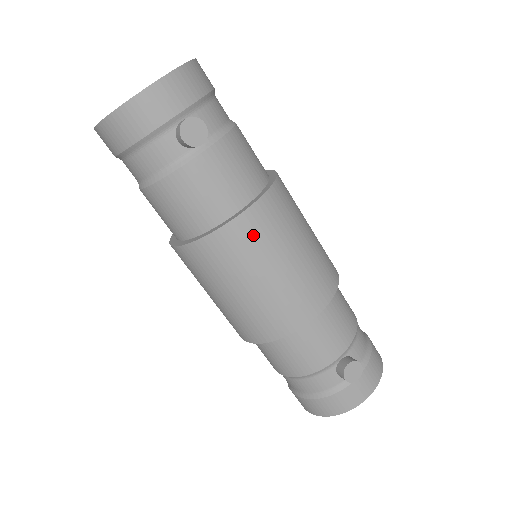
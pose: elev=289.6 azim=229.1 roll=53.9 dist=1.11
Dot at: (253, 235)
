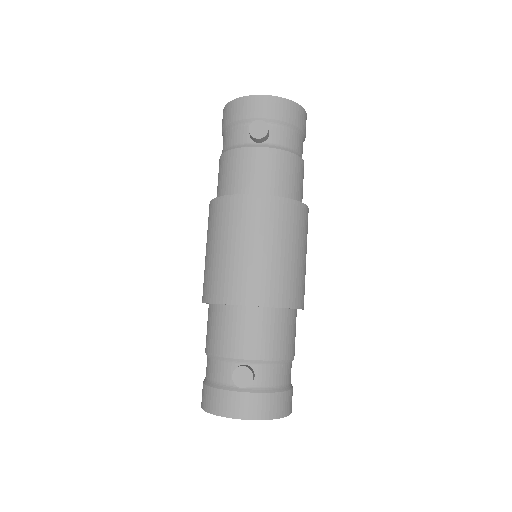
Dot at: (248, 213)
